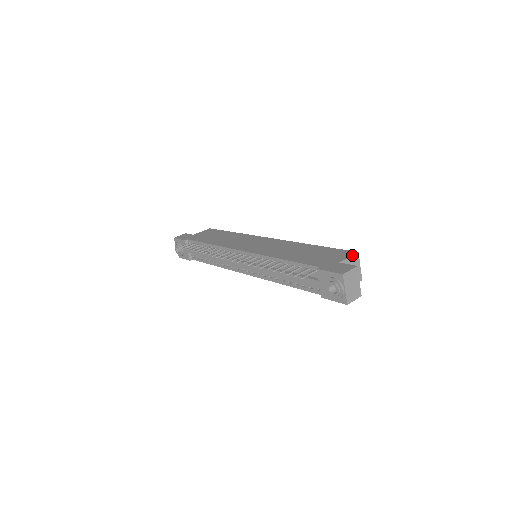
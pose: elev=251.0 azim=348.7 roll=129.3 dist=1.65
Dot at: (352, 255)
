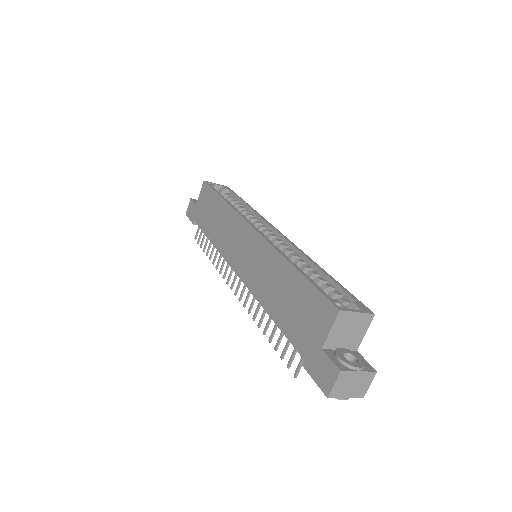
Dot at: (333, 323)
